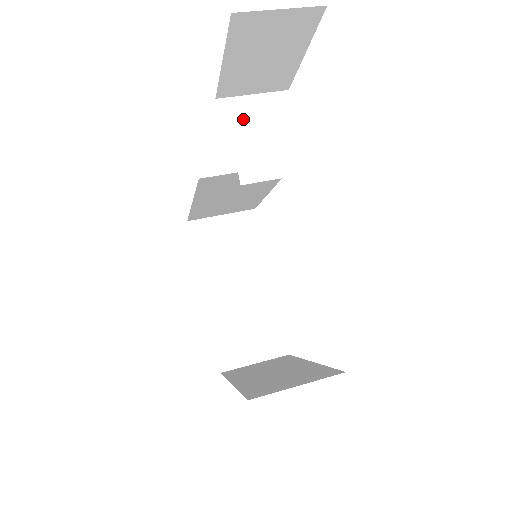
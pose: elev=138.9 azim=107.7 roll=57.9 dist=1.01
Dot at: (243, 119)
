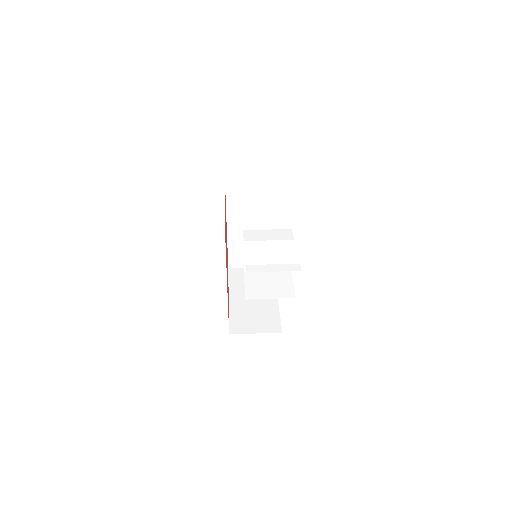
Dot at: (253, 244)
